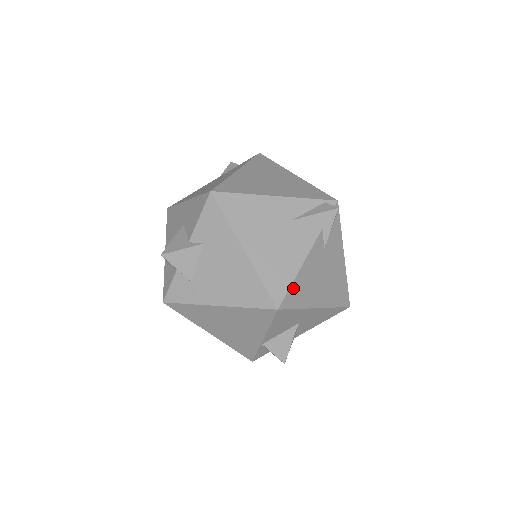
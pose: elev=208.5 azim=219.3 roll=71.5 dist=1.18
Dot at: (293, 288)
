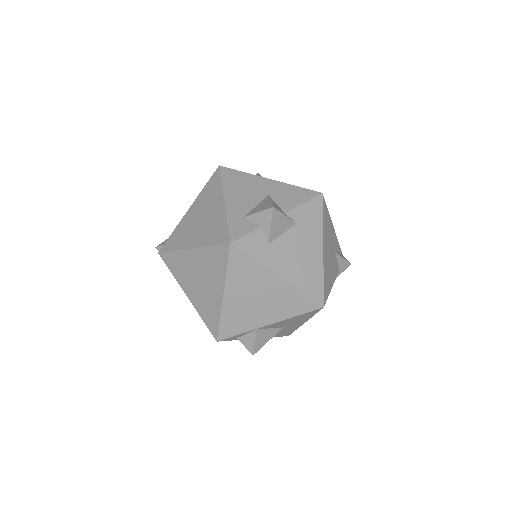
Dot at: occluded
